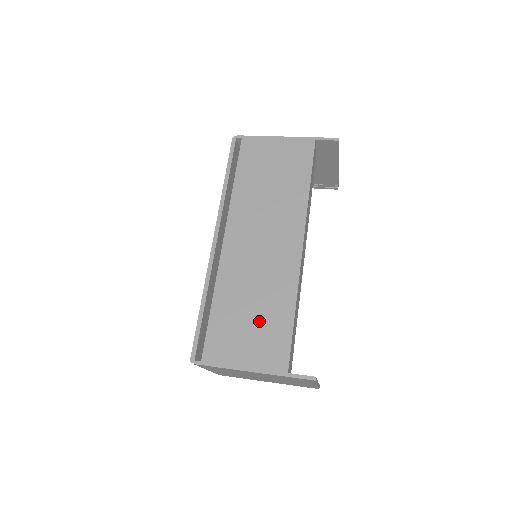
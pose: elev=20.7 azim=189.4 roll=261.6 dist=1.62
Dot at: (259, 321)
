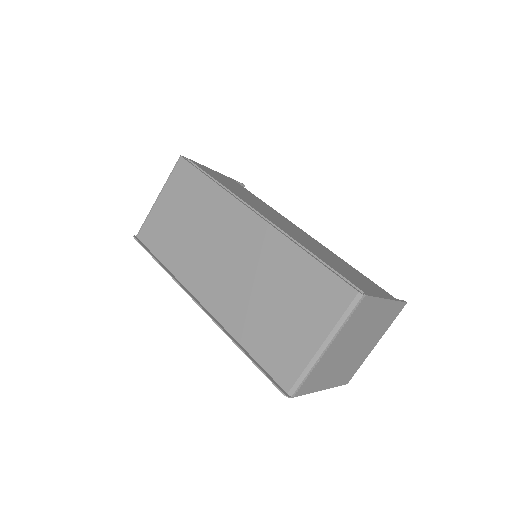
Dot at: (348, 269)
